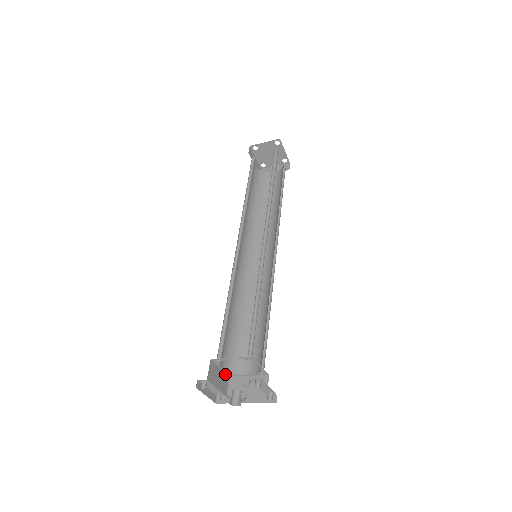
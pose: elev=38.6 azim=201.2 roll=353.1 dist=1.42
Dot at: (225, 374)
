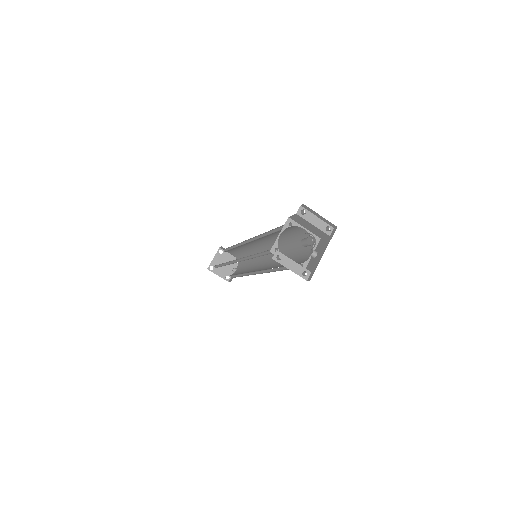
Dot at: occluded
